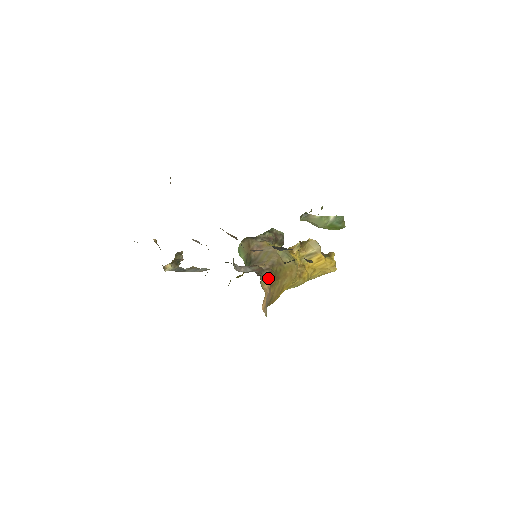
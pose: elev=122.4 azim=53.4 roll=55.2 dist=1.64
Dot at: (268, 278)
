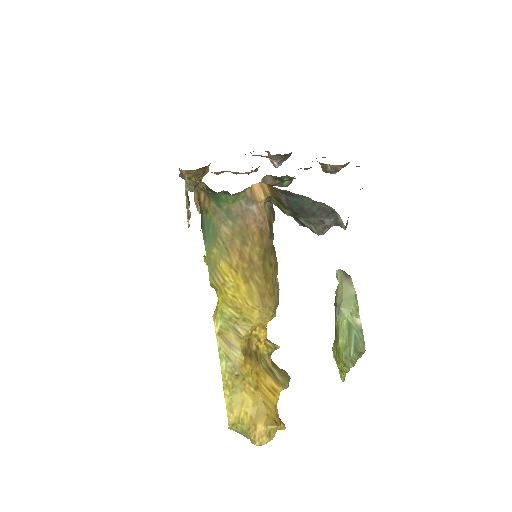
Dot at: (270, 224)
